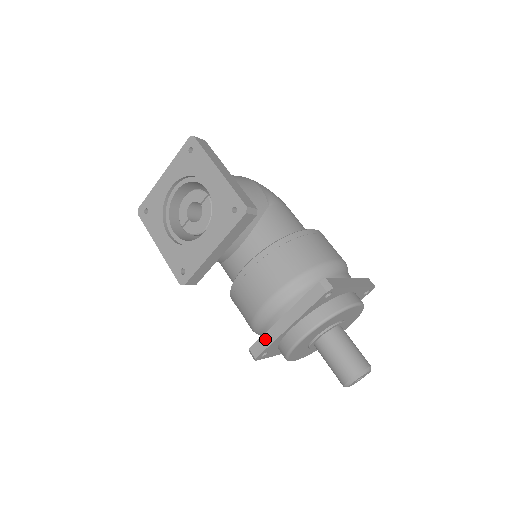
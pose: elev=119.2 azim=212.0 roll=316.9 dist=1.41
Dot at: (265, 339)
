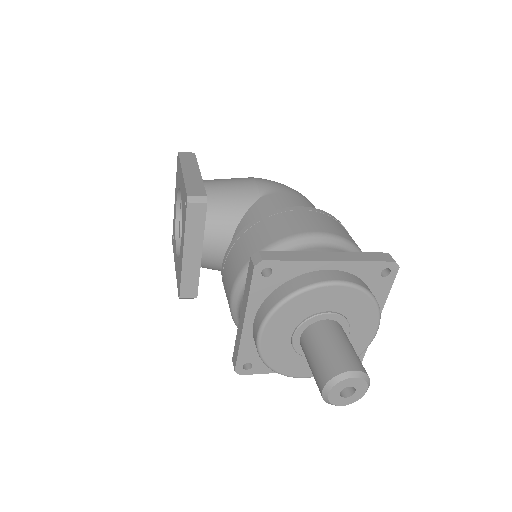
Dot at: (236, 344)
